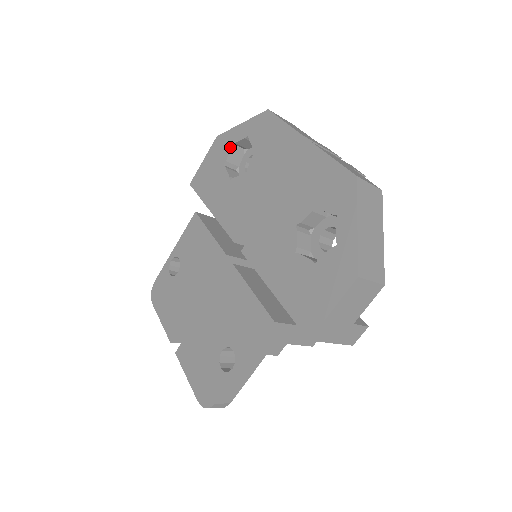
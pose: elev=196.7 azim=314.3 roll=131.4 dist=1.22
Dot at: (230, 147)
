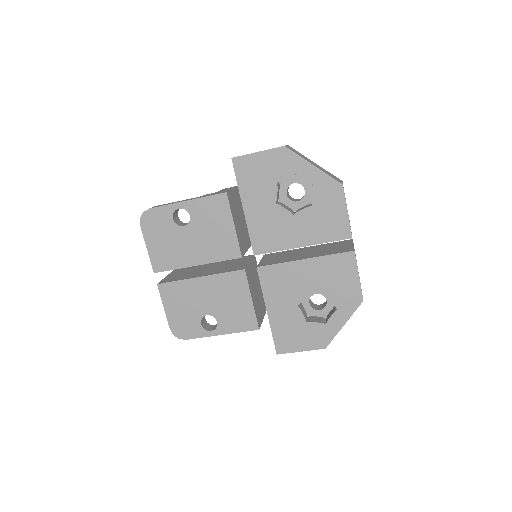
Dot at: (292, 174)
